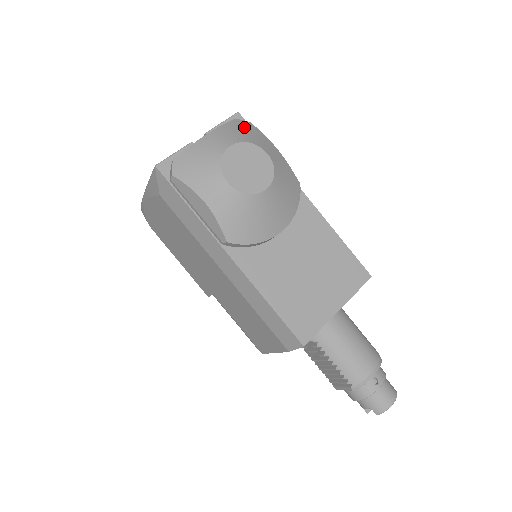
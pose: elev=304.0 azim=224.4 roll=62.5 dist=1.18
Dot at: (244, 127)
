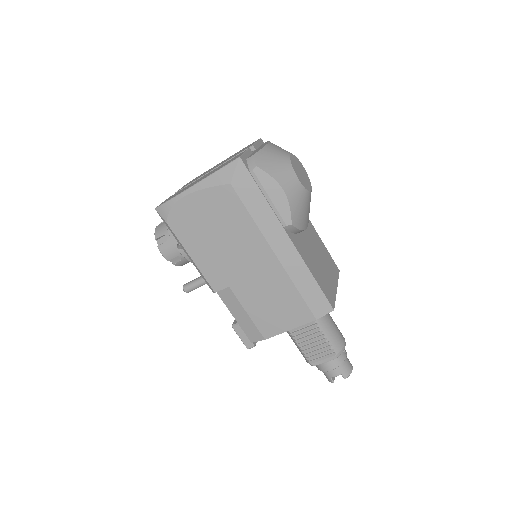
Dot at: occluded
